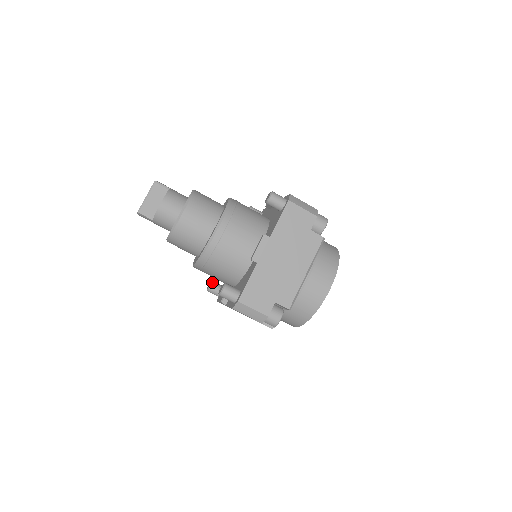
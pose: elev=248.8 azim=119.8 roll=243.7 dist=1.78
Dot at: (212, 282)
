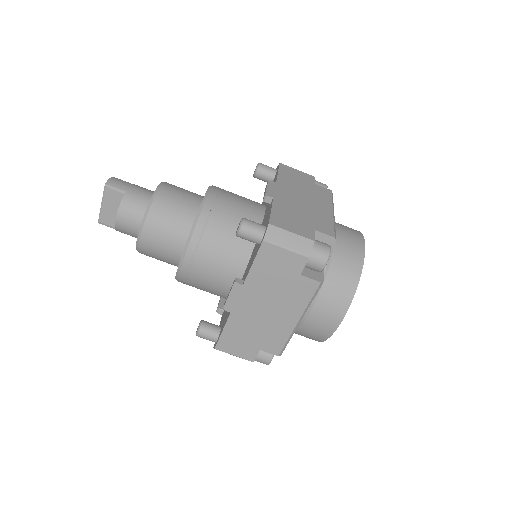
Dot at: occluded
